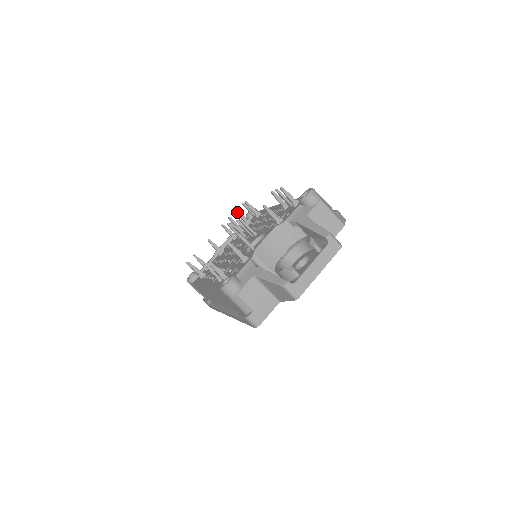
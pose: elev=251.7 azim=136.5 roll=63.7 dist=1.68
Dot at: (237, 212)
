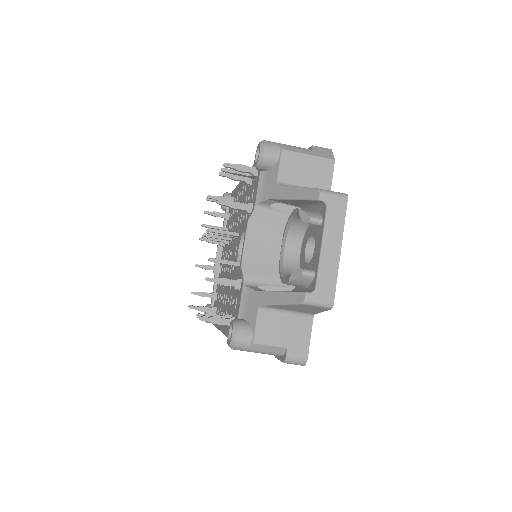
Dot at: (207, 213)
